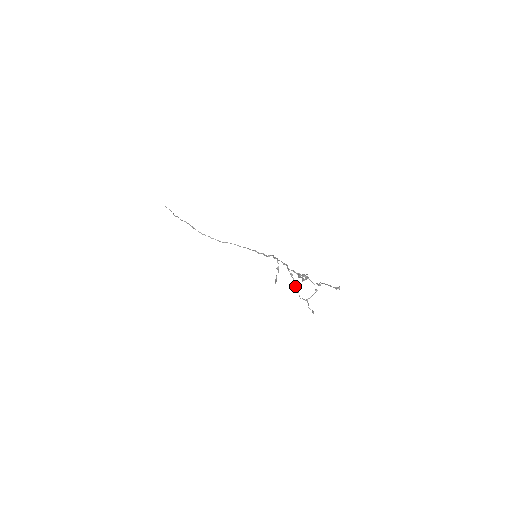
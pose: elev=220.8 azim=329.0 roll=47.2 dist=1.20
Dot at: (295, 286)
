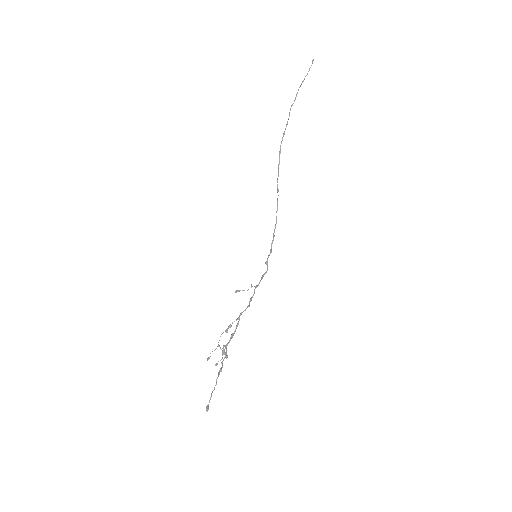
Dot at: (230, 326)
